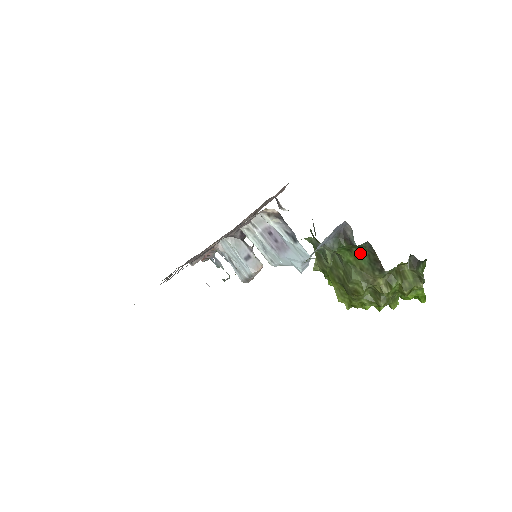
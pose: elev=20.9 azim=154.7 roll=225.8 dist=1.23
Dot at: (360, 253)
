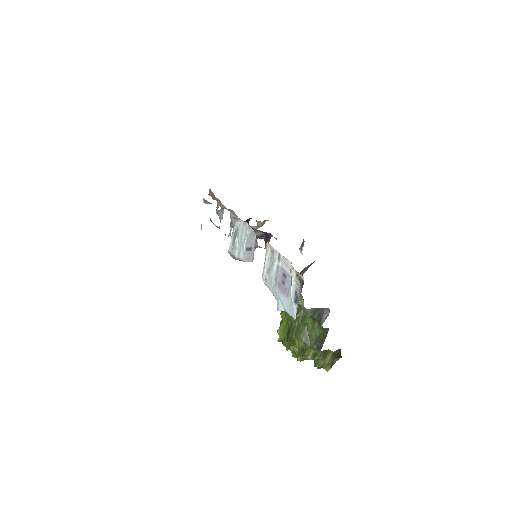
Dot at: (318, 328)
